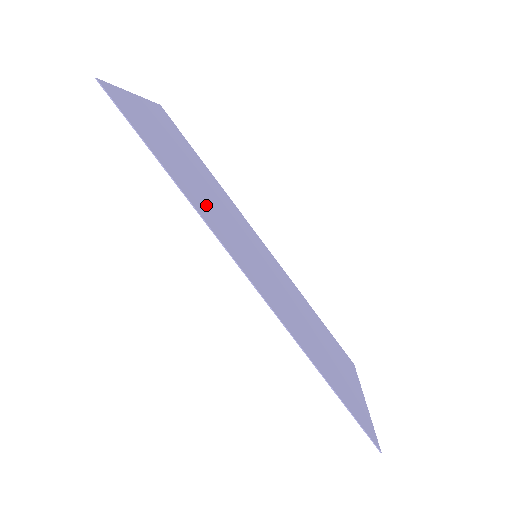
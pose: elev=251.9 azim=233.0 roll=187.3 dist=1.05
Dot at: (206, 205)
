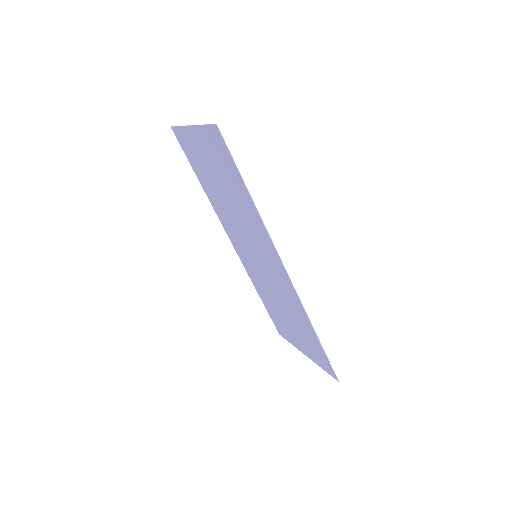
Dot at: (250, 219)
